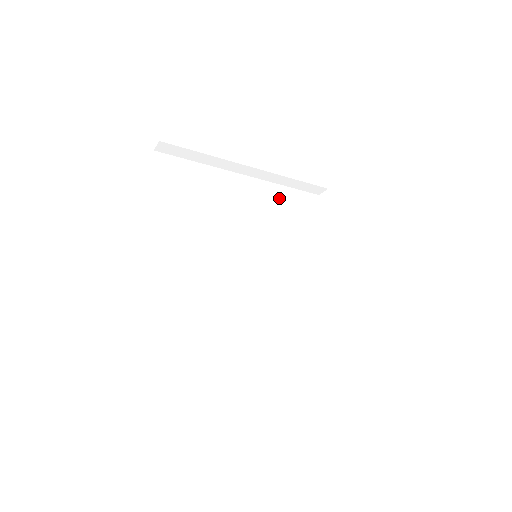
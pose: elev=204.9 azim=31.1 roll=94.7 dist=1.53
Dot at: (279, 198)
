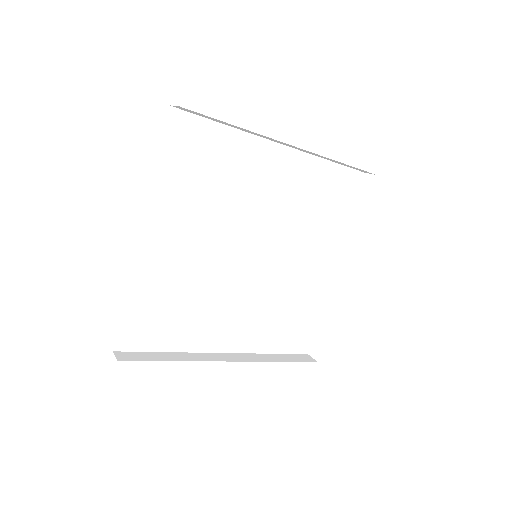
Dot at: (313, 177)
